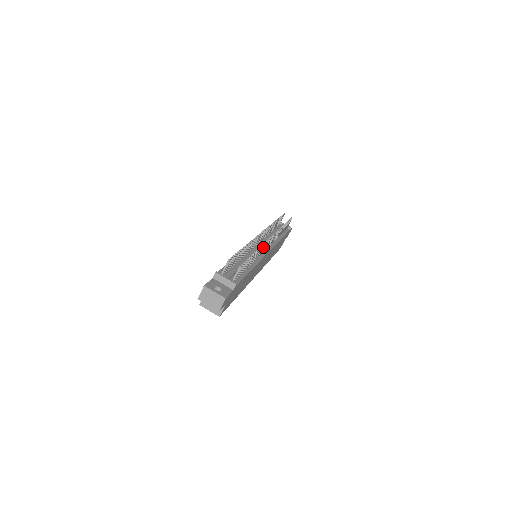
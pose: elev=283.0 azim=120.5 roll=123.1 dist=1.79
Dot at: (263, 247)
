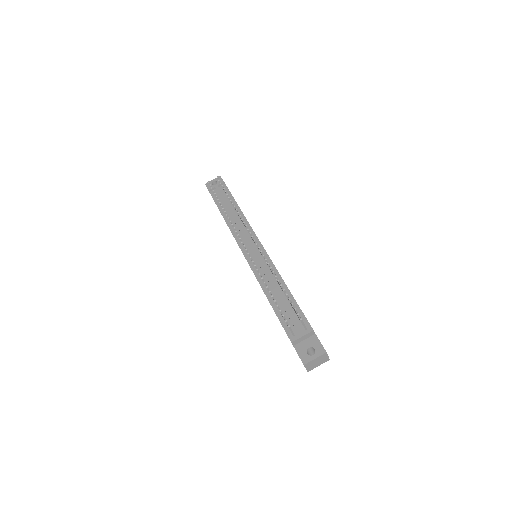
Dot at: (264, 257)
